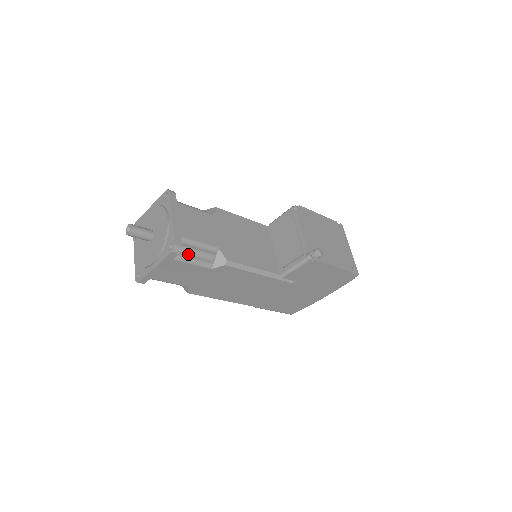
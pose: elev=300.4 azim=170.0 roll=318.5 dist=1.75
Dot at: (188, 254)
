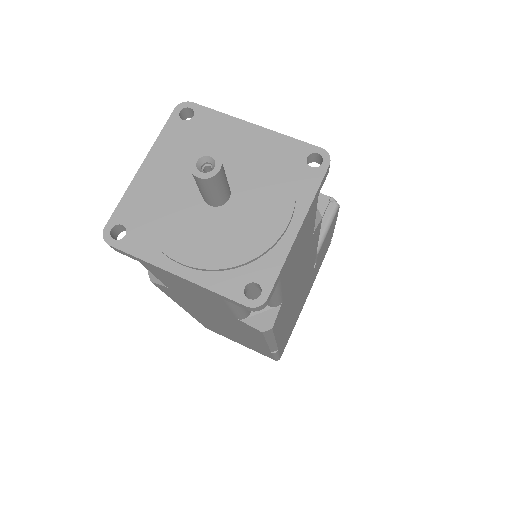
Dot at: occluded
